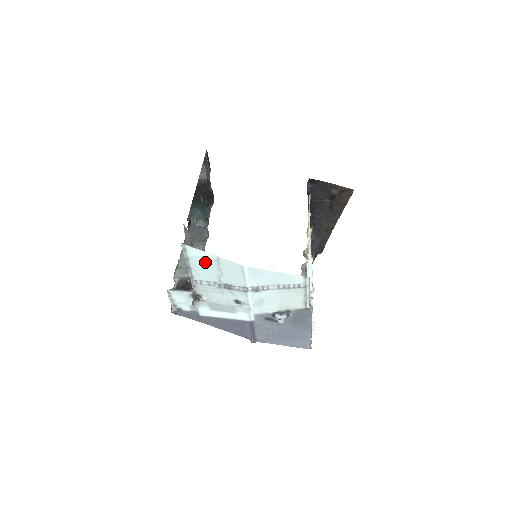
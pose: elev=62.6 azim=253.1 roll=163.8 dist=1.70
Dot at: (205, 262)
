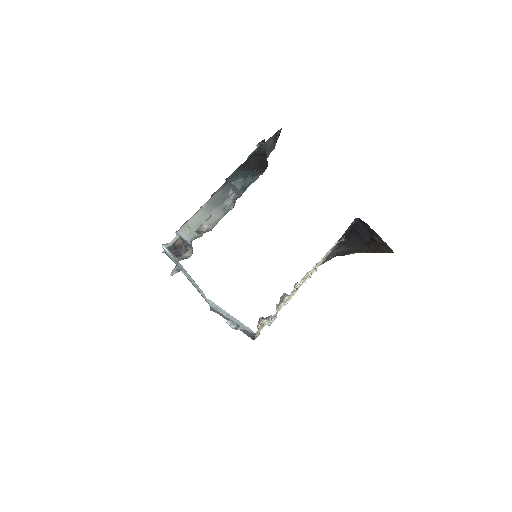
Dot at: (184, 269)
